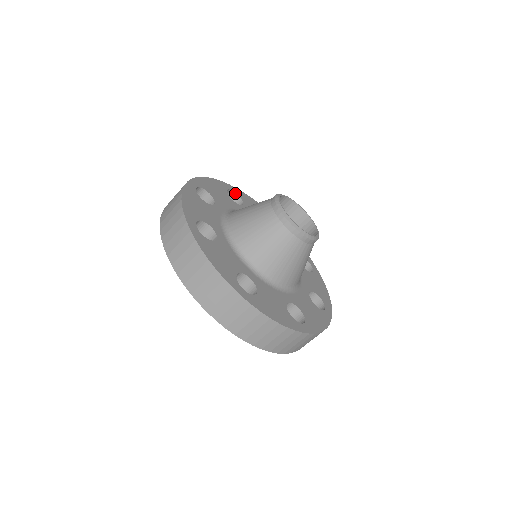
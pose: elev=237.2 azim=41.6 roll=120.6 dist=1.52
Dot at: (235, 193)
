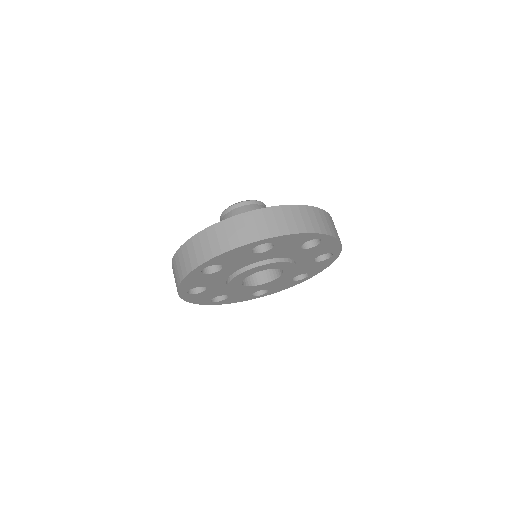
Dot at: occluded
